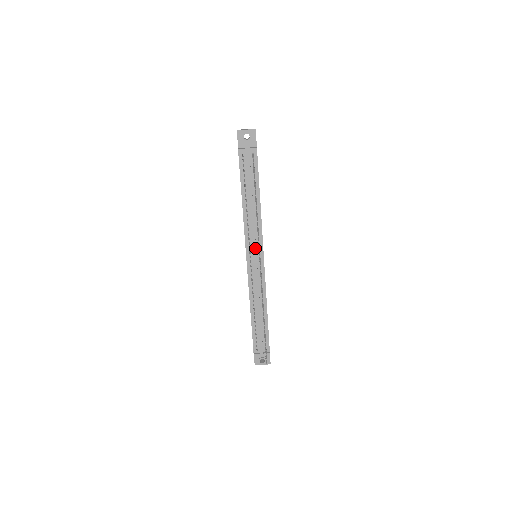
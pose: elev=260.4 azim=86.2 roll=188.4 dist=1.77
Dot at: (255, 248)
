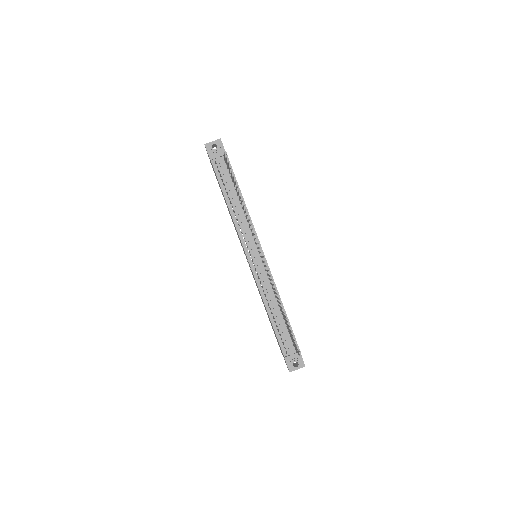
Dot at: (252, 245)
